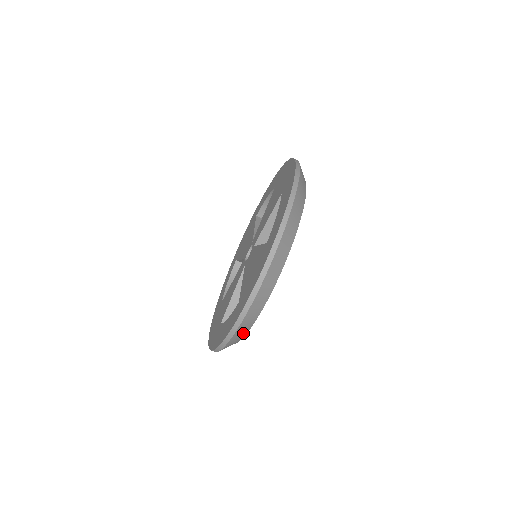
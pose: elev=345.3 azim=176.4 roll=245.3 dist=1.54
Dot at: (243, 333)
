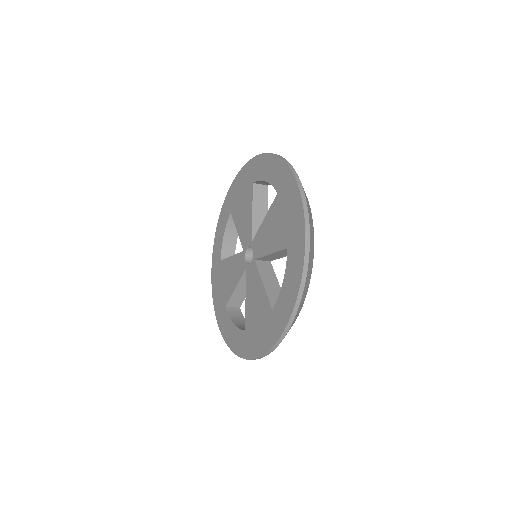
Dot at: (310, 268)
